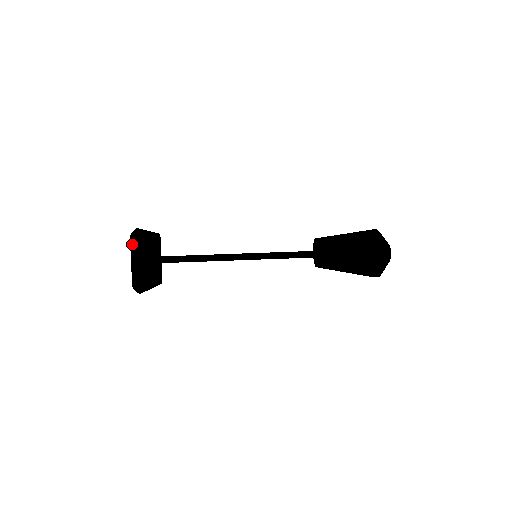
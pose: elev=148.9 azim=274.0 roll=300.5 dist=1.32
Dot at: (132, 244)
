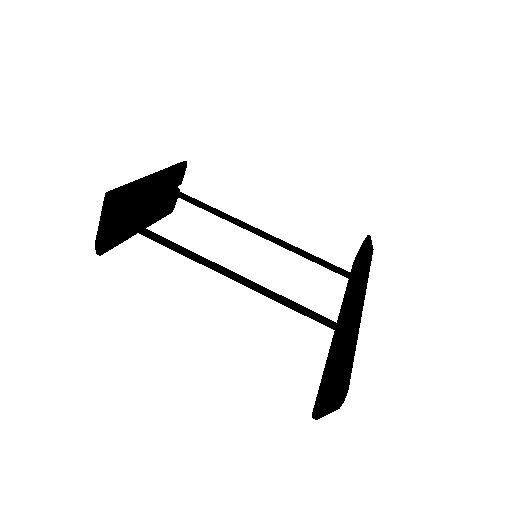
Dot at: (104, 204)
